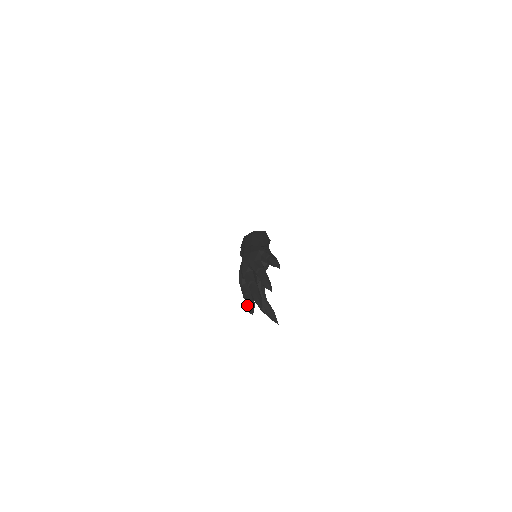
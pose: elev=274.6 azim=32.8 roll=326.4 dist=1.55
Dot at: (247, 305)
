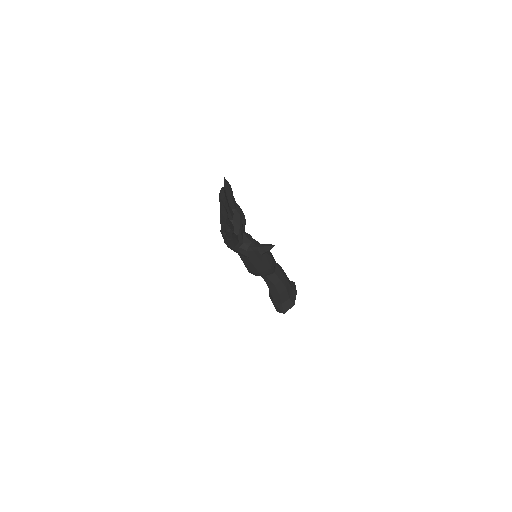
Dot at: (225, 231)
